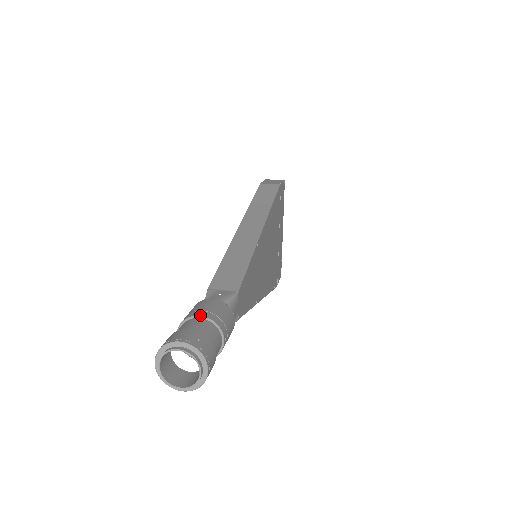
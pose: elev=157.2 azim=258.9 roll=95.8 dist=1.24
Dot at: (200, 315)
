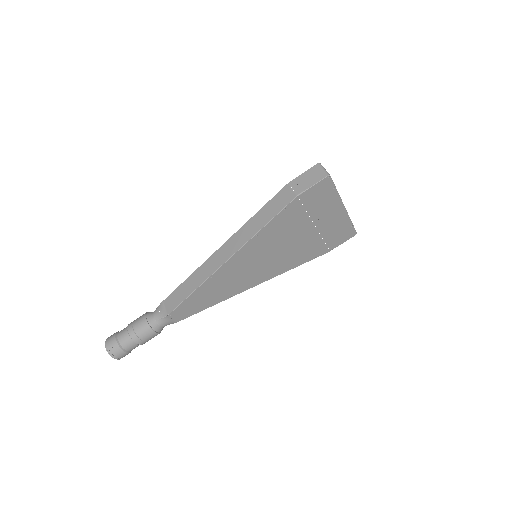
Dot at: (128, 330)
